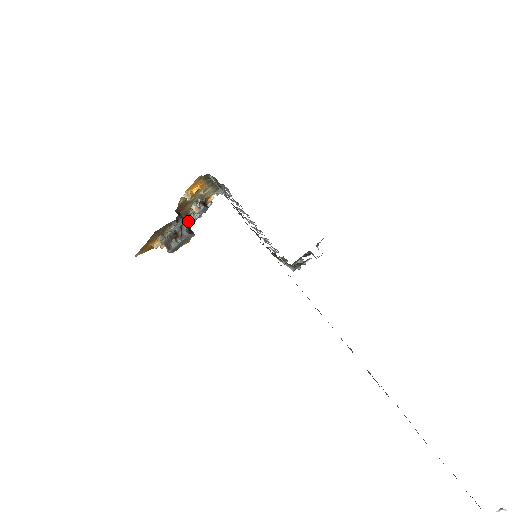
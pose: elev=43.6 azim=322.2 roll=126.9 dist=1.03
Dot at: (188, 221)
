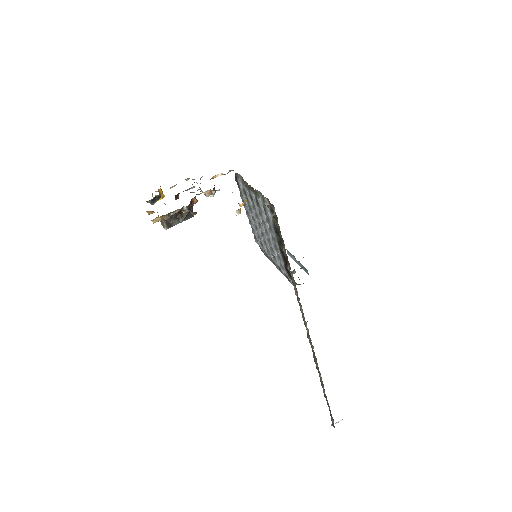
Dot at: occluded
